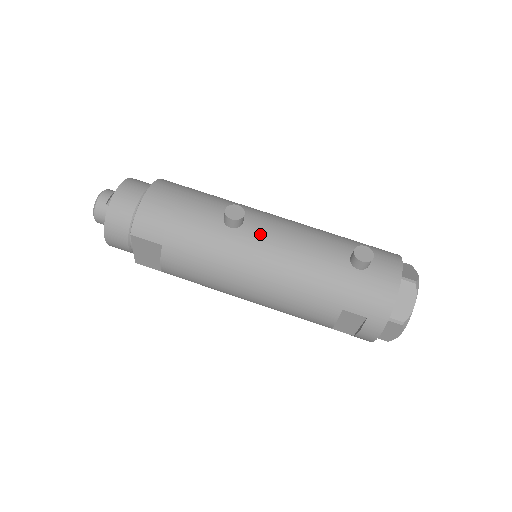
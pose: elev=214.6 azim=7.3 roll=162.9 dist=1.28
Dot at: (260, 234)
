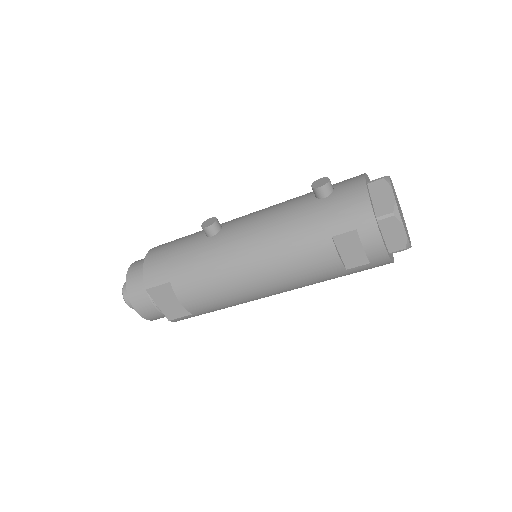
Dot at: (236, 226)
